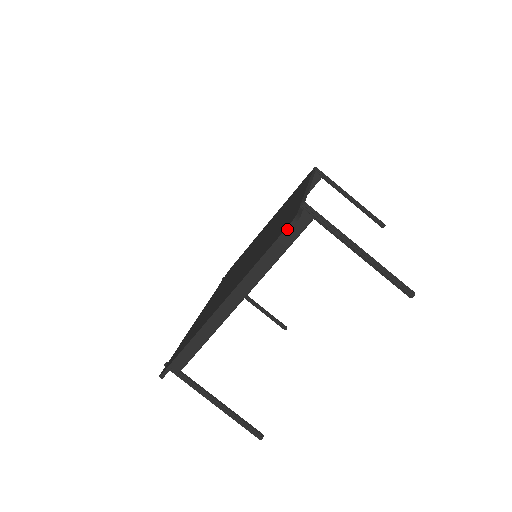
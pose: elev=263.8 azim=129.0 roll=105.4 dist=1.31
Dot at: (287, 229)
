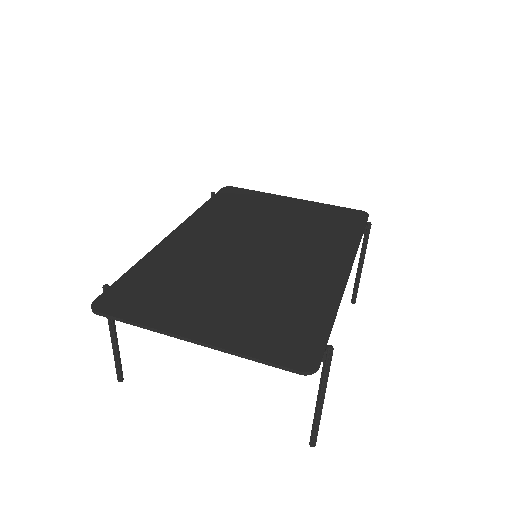
Dot at: (300, 372)
